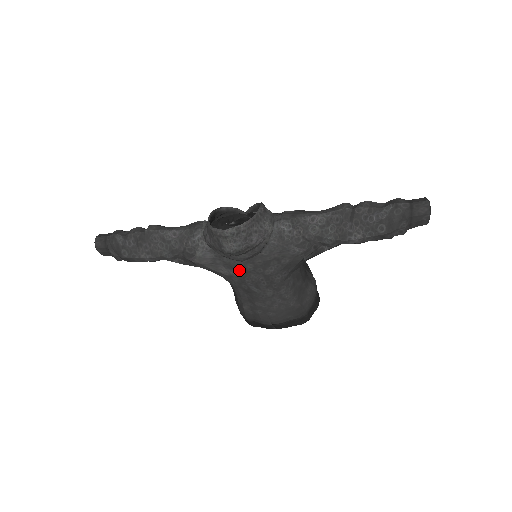
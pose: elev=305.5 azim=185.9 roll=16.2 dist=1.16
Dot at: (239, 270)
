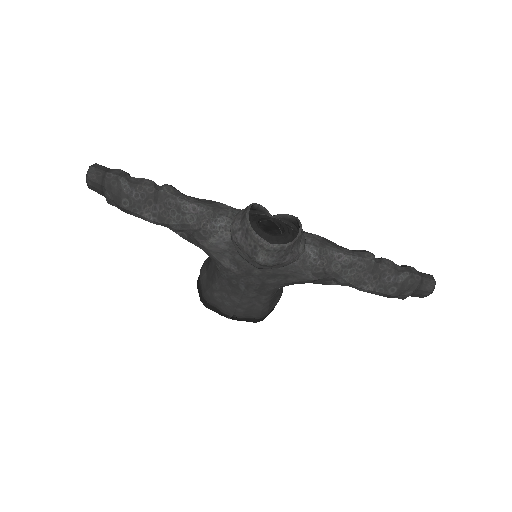
Dot at: (243, 270)
